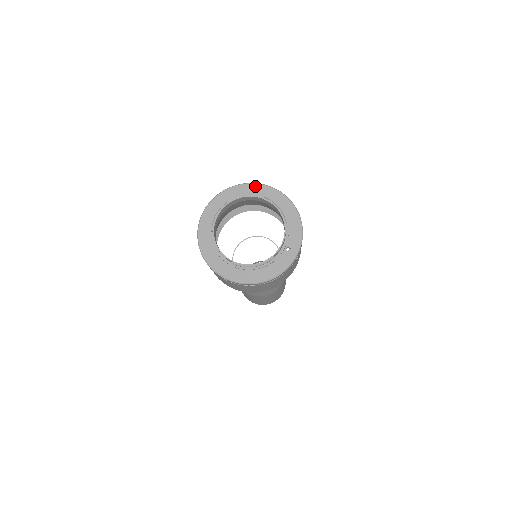
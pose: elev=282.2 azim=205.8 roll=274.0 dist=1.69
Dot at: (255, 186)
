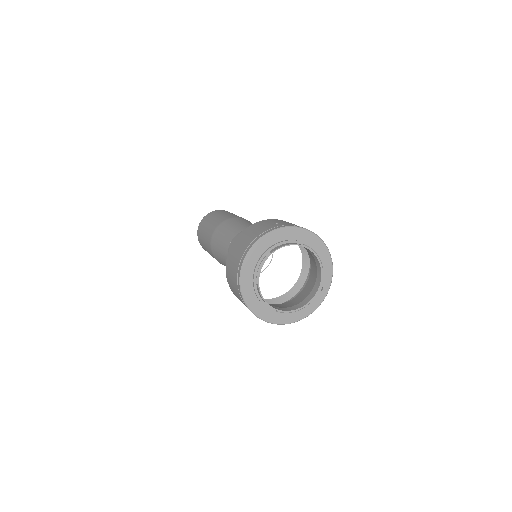
Dot at: (292, 230)
